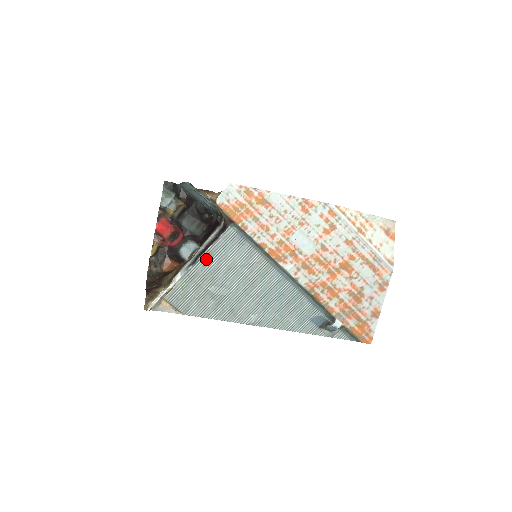
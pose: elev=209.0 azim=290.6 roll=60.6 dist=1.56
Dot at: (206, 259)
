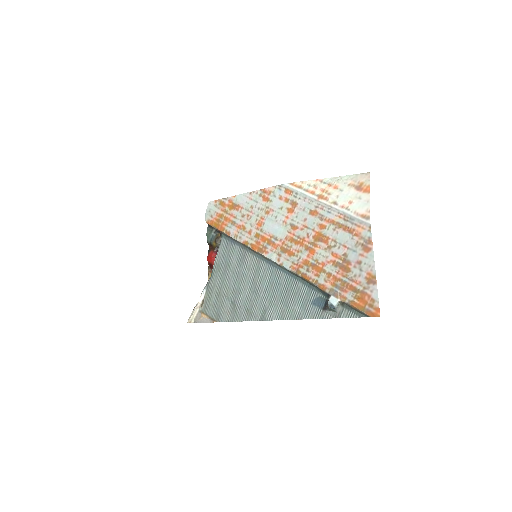
Dot at: (216, 270)
